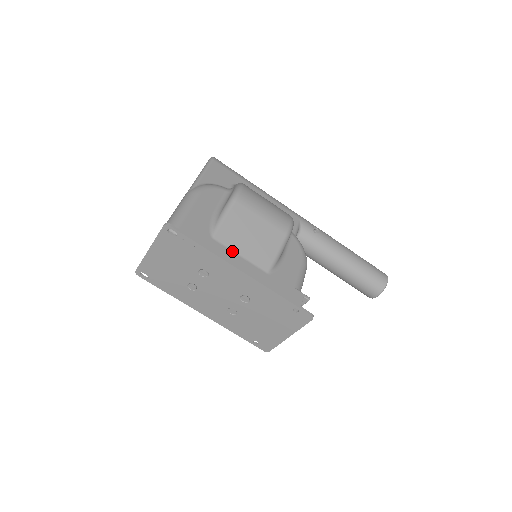
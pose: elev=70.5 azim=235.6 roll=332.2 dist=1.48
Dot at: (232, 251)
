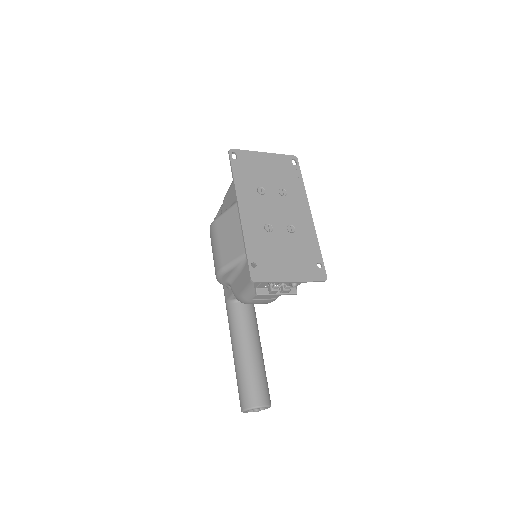
Dot at: occluded
